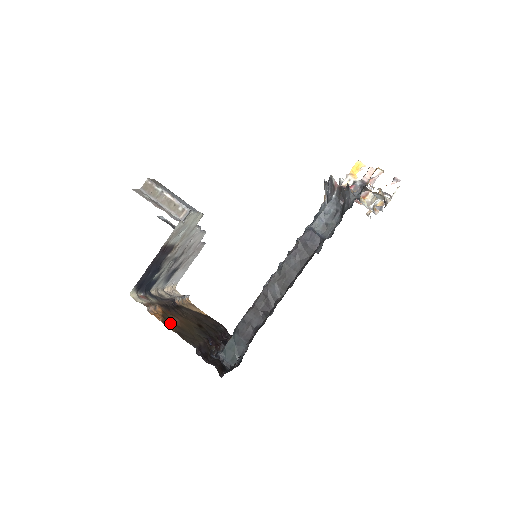
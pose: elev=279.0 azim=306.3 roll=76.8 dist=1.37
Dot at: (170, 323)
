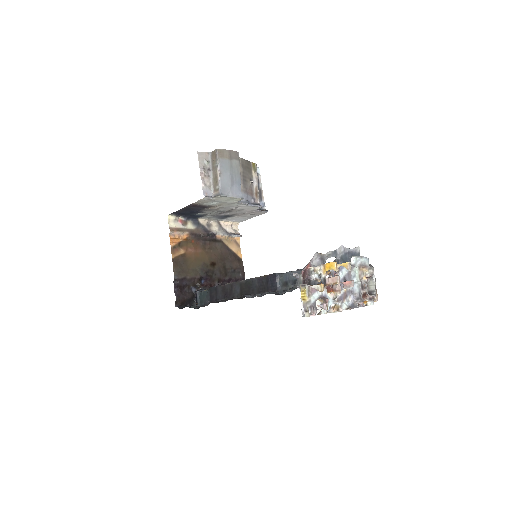
Dot at: (180, 250)
